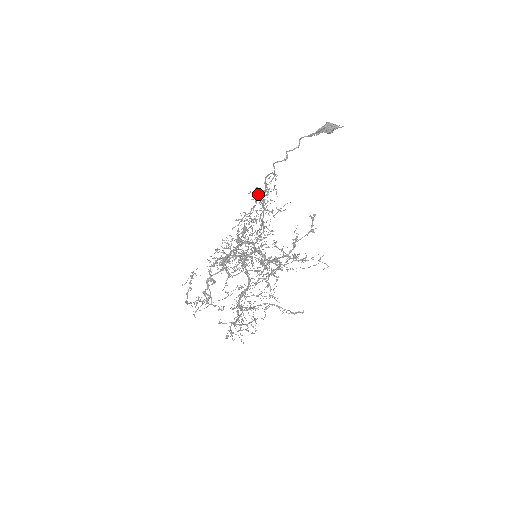
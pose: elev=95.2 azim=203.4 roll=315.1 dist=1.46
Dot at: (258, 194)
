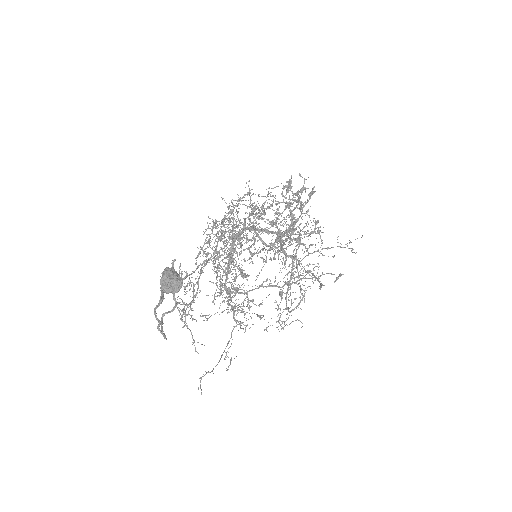
Dot at: (184, 322)
